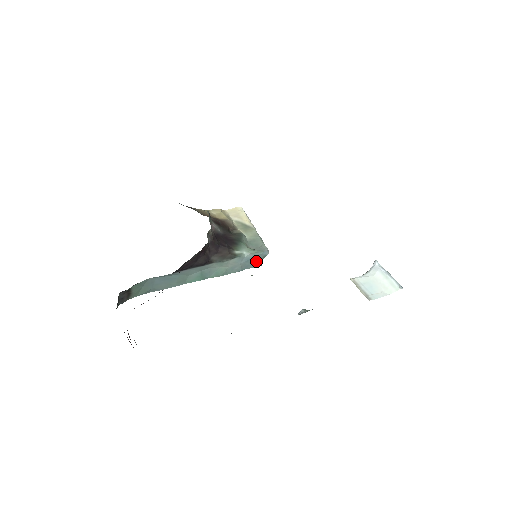
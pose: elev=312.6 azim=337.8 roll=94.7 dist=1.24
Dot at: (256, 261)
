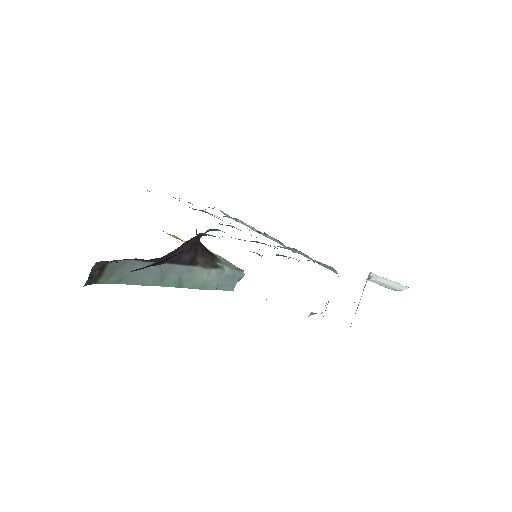
Dot at: (232, 282)
